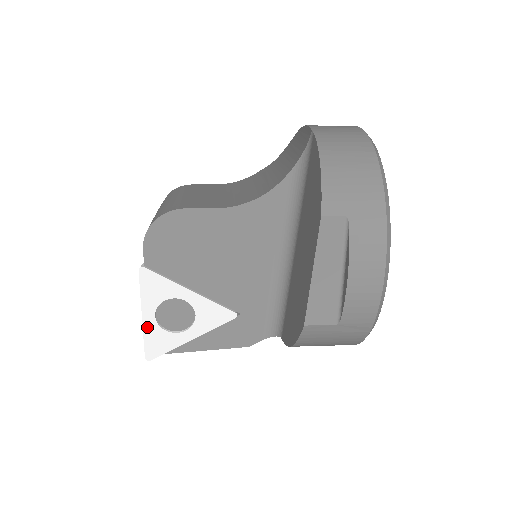
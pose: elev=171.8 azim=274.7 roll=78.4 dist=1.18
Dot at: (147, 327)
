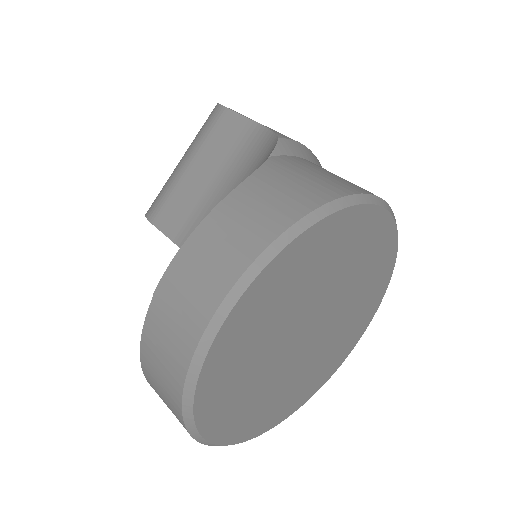
Dot at: occluded
